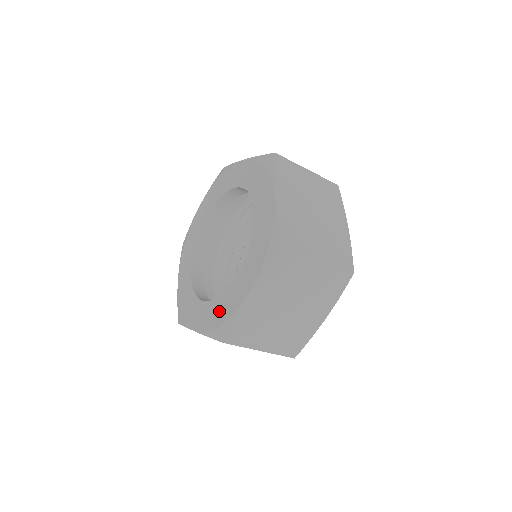
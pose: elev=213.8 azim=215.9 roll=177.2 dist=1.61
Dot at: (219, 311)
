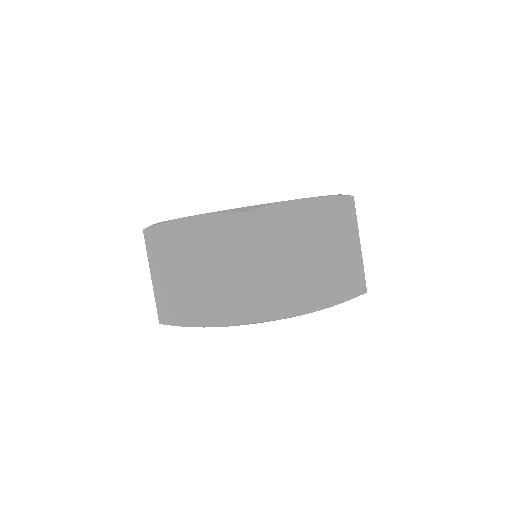
Dot at: occluded
